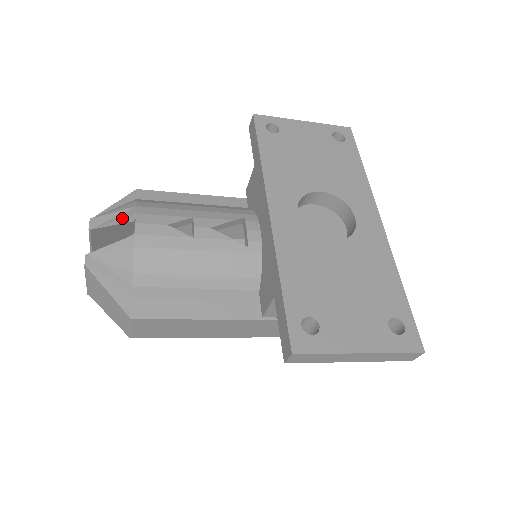
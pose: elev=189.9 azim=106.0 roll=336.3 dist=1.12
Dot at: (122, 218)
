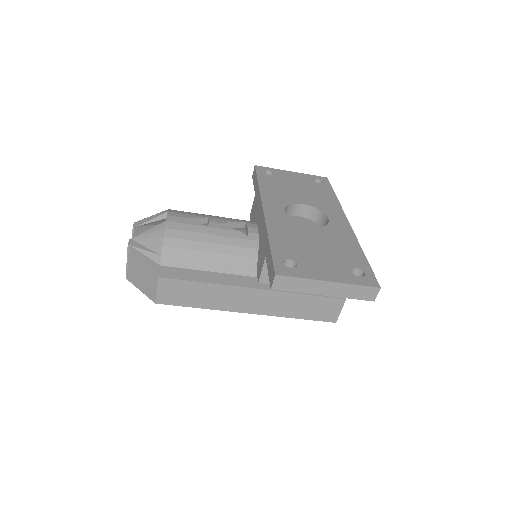
Dot at: (158, 216)
